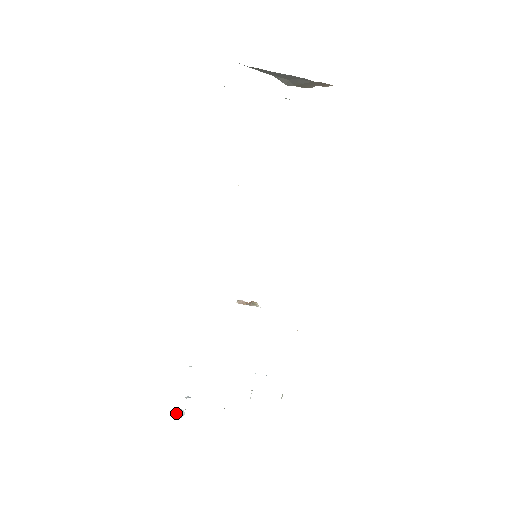
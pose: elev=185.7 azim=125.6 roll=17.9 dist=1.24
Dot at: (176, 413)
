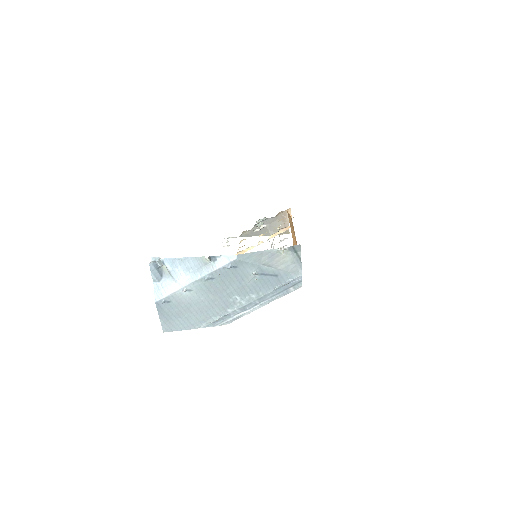
Dot at: (154, 262)
